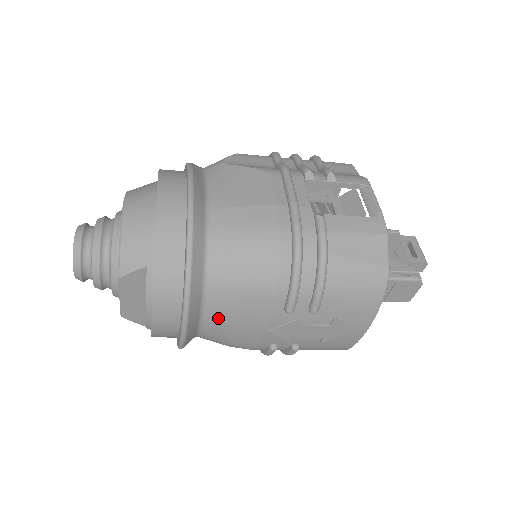
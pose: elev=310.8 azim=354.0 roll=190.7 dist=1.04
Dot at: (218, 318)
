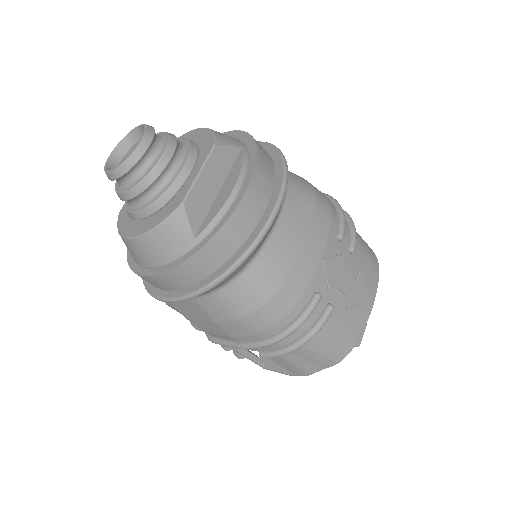
Dot at: (291, 223)
